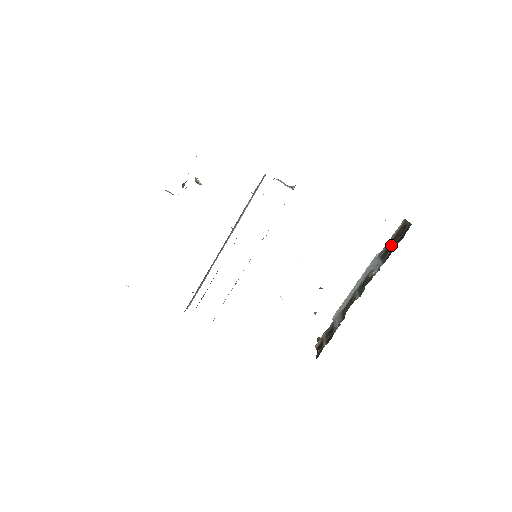
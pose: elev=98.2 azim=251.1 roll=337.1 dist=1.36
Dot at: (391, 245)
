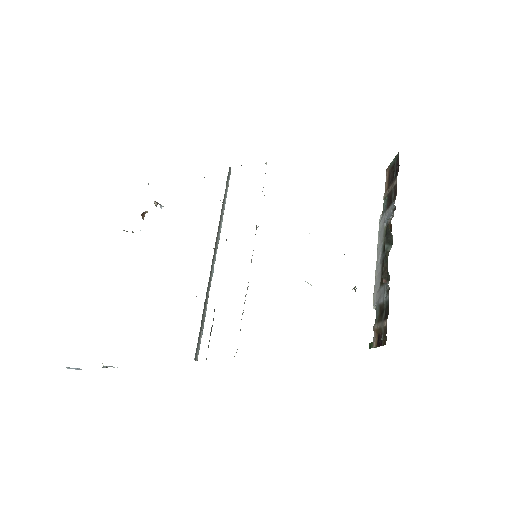
Dot at: (390, 187)
